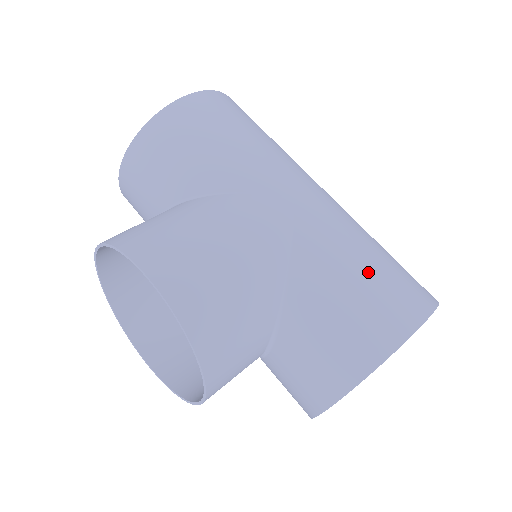
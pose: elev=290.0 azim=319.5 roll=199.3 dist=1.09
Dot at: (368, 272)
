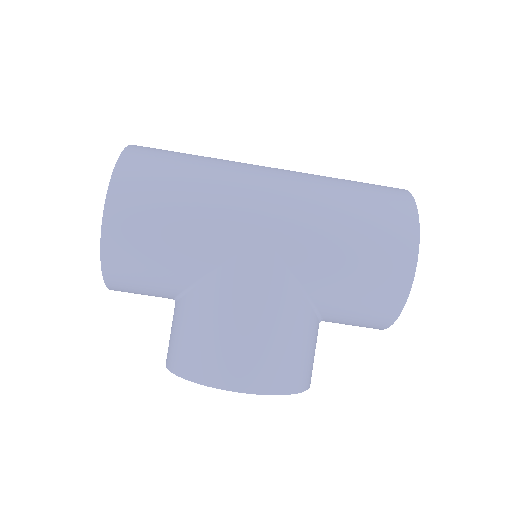
Dot at: (358, 247)
